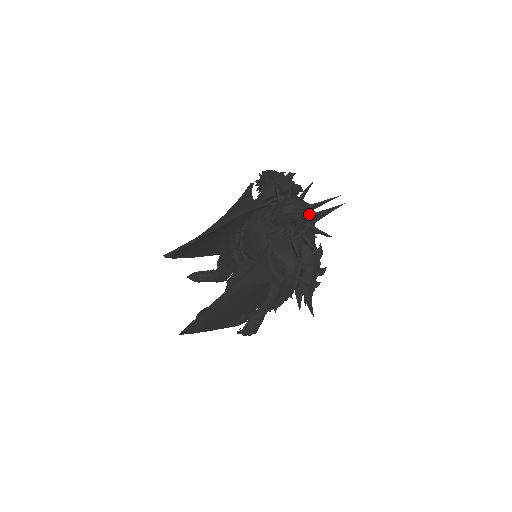
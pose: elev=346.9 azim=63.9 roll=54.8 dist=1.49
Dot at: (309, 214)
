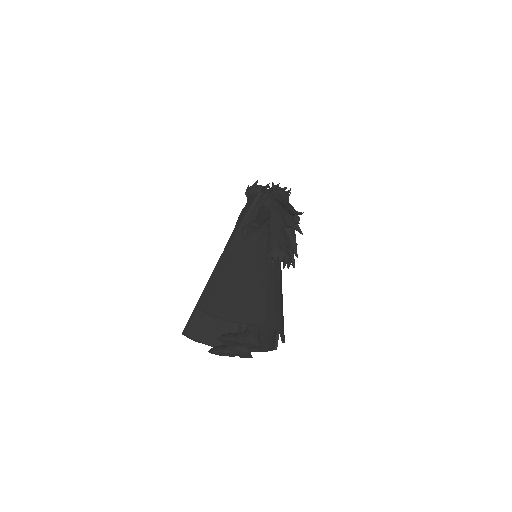
Dot at: (268, 187)
